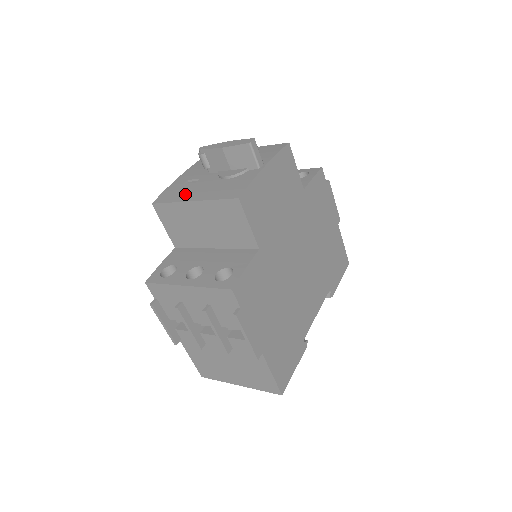
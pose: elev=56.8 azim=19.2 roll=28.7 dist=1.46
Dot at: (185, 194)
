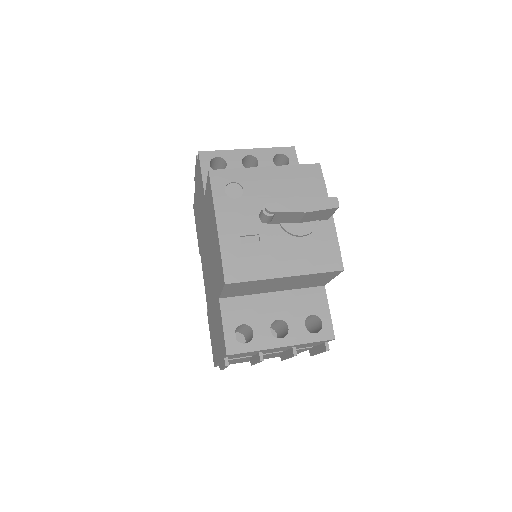
Dot at: (265, 265)
